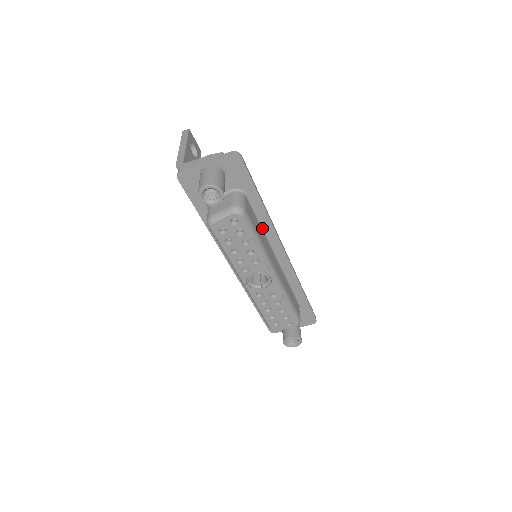
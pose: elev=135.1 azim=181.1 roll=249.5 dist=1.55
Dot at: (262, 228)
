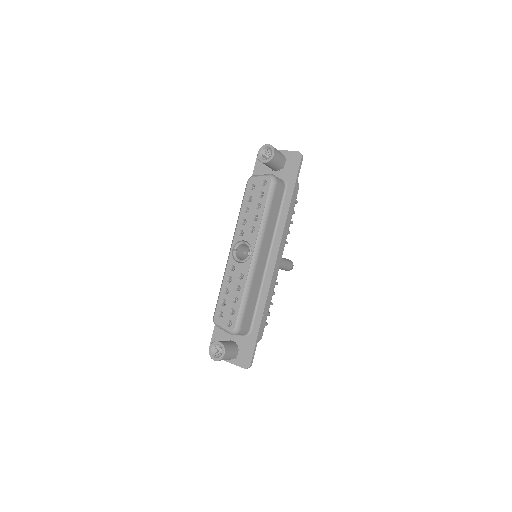
Dot at: (277, 223)
